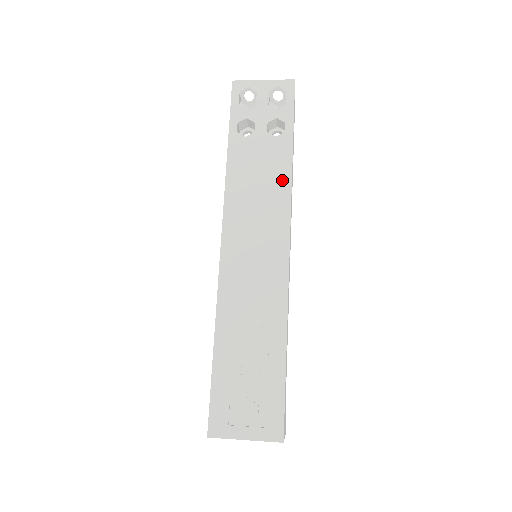
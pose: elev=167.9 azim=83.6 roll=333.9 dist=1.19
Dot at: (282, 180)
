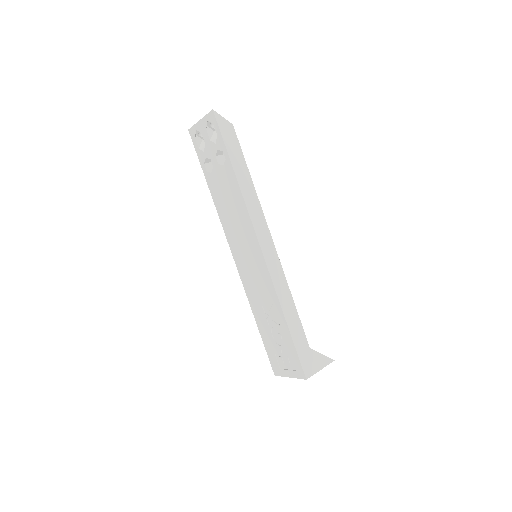
Dot at: (239, 200)
